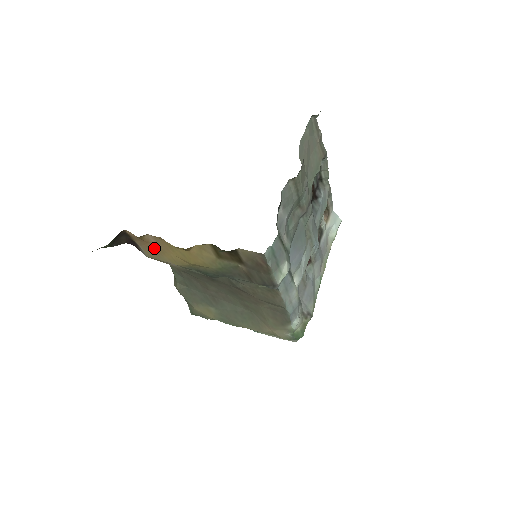
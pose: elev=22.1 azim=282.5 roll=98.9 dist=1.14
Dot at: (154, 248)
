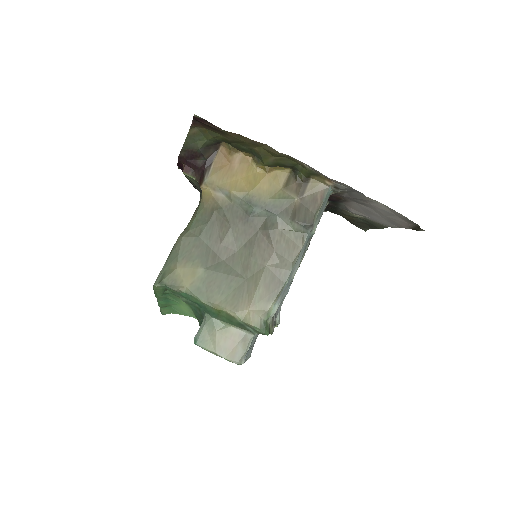
Dot at: (228, 170)
